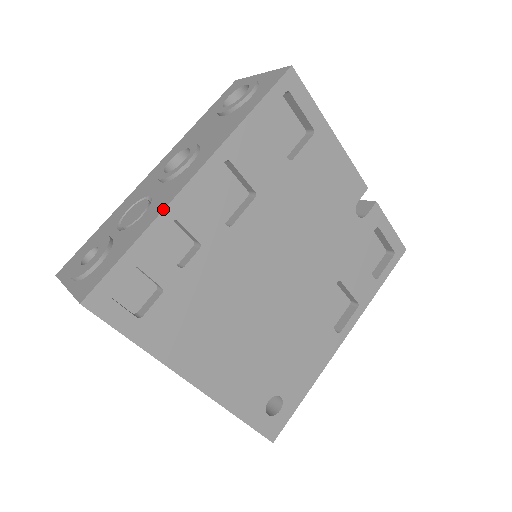
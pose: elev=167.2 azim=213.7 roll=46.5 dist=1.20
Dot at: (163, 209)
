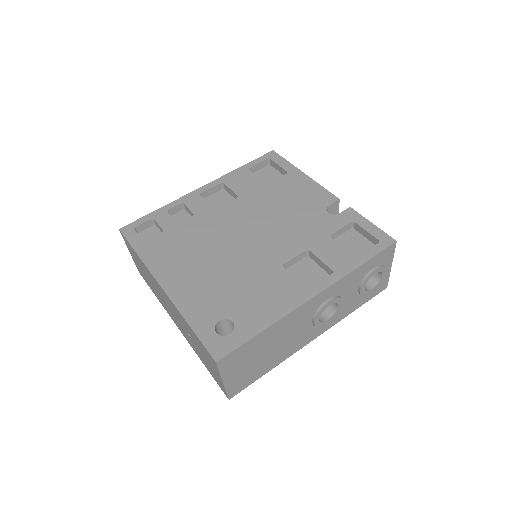
Dot at: (178, 199)
